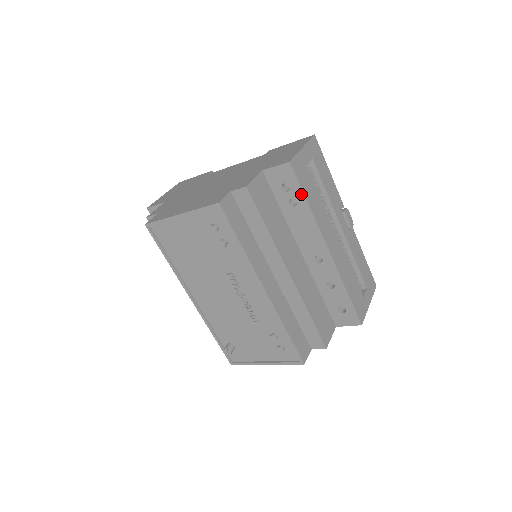
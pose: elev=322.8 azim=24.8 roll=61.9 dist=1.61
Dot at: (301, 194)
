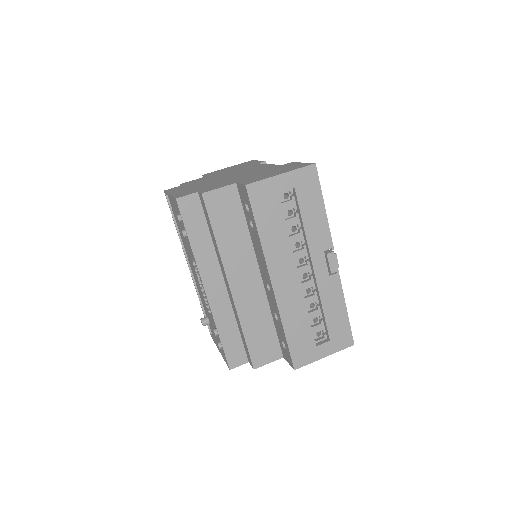
Dot at: (254, 220)
